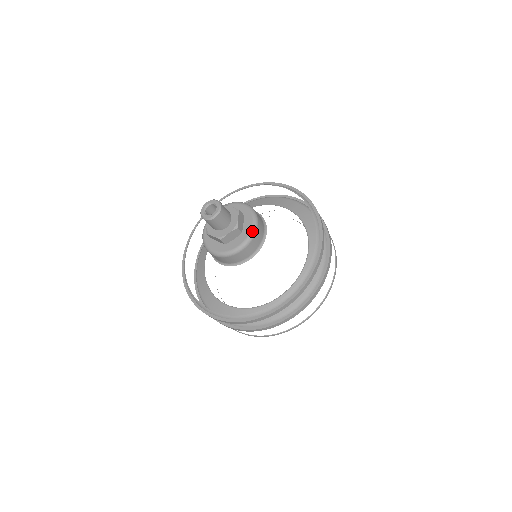
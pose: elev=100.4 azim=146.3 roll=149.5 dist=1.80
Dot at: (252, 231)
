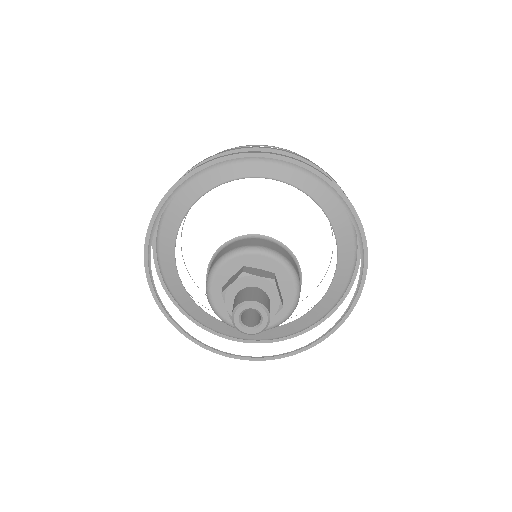
Dot at: (273, 327)
